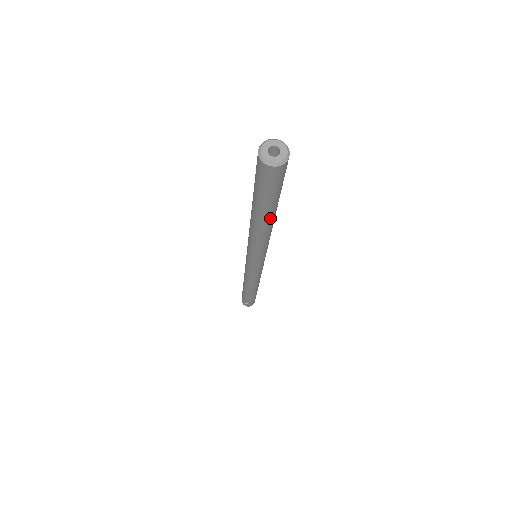
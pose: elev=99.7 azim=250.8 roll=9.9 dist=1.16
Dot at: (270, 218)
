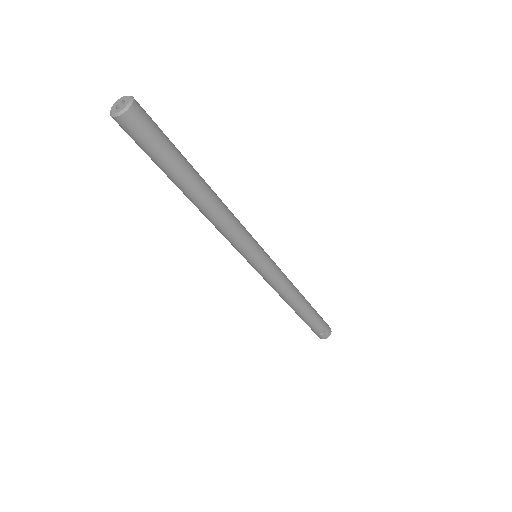
Dot at: (198, 183)
